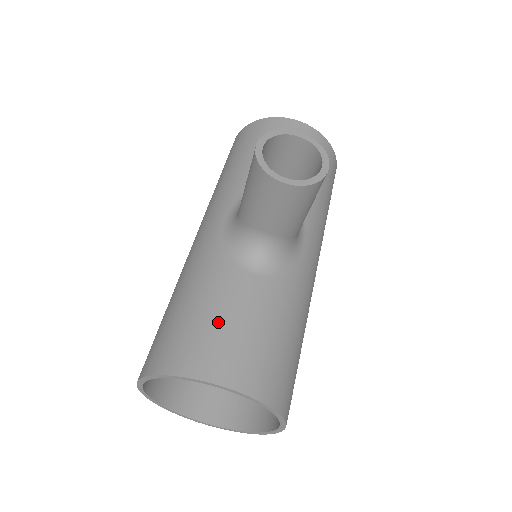
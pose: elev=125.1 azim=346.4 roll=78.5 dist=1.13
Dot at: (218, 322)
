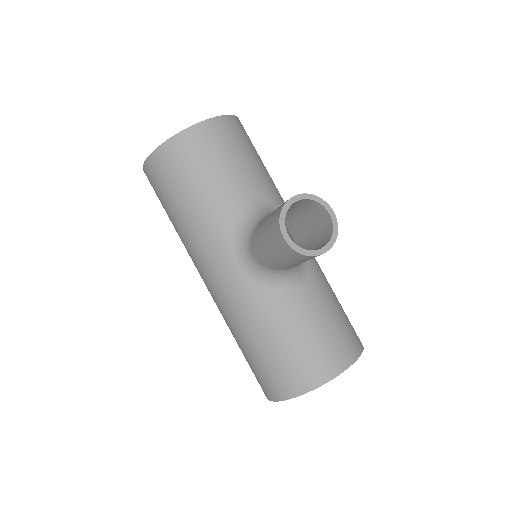
Dot at: (308, 341)
